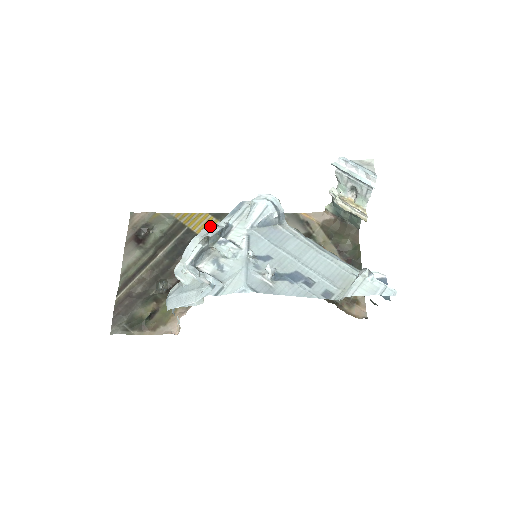
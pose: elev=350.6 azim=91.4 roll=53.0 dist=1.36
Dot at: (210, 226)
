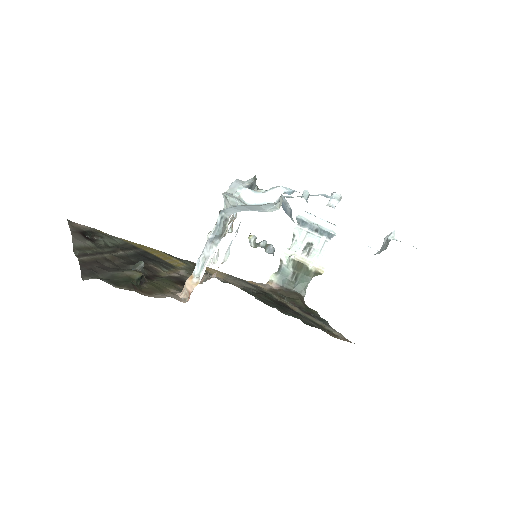
Dot at: occluded
